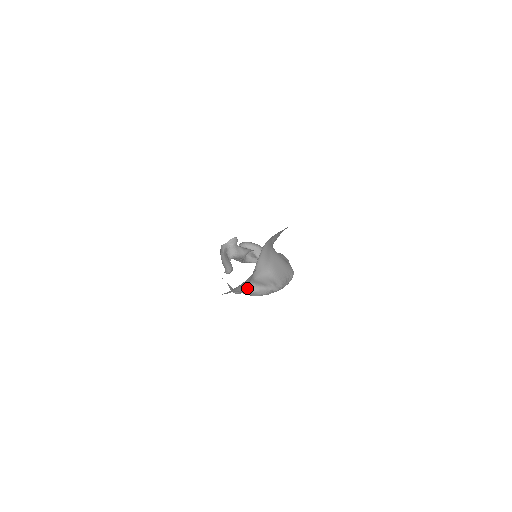
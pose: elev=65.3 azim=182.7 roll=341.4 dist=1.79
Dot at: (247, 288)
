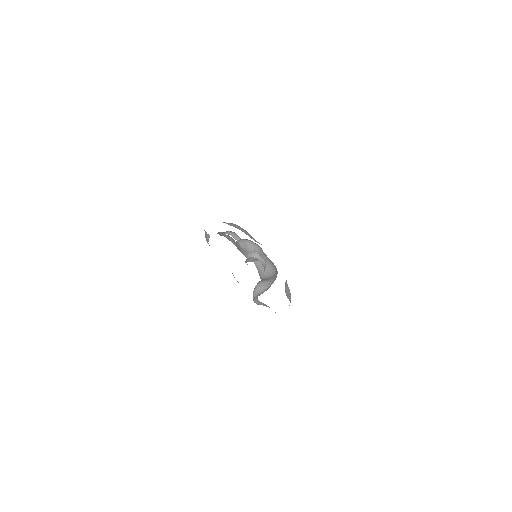
Dot at: occluded
